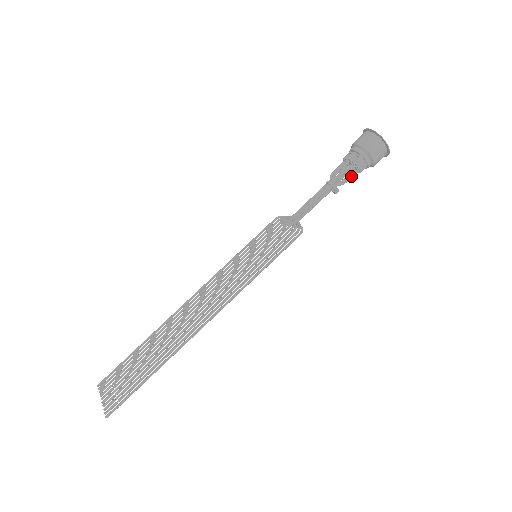
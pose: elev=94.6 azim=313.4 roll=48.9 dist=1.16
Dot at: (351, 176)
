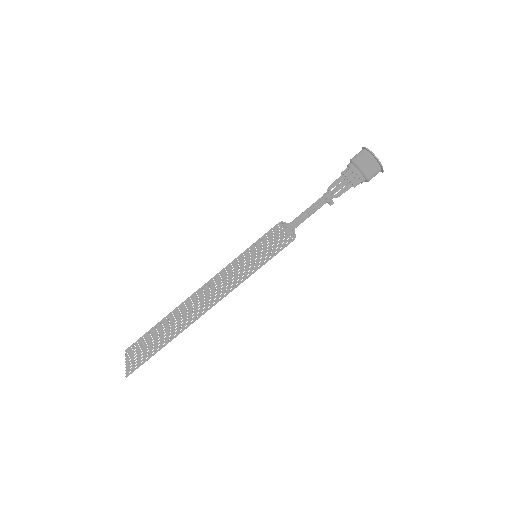
Dot at: (345, 190)
